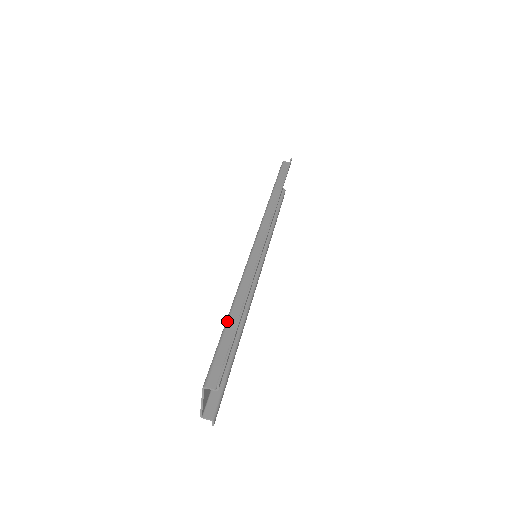
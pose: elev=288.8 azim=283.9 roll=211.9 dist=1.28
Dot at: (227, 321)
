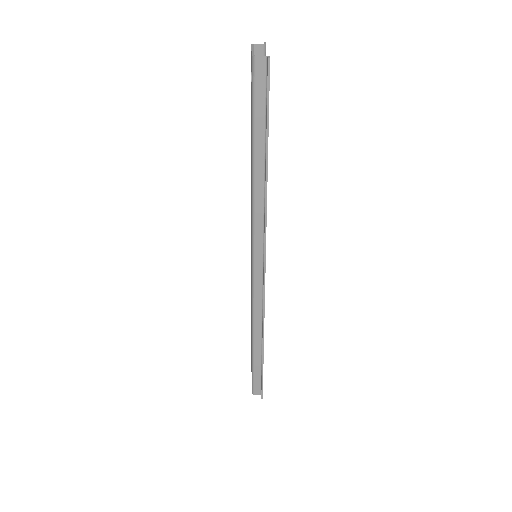
Dot at: occluded
